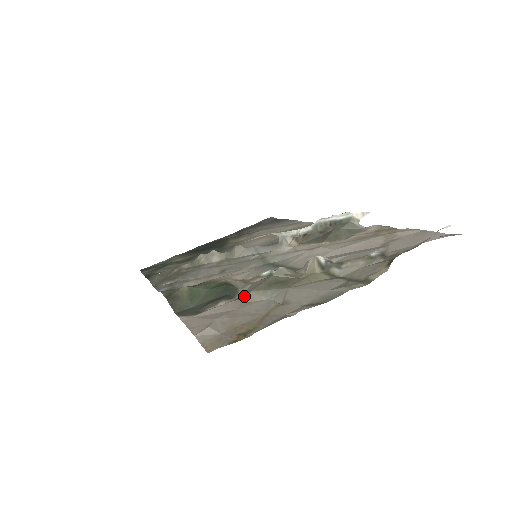
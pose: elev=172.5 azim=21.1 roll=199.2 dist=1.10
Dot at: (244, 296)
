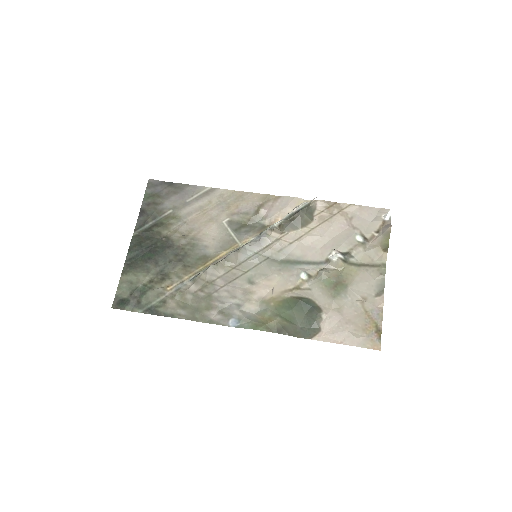
Dot at: (333, 305)
